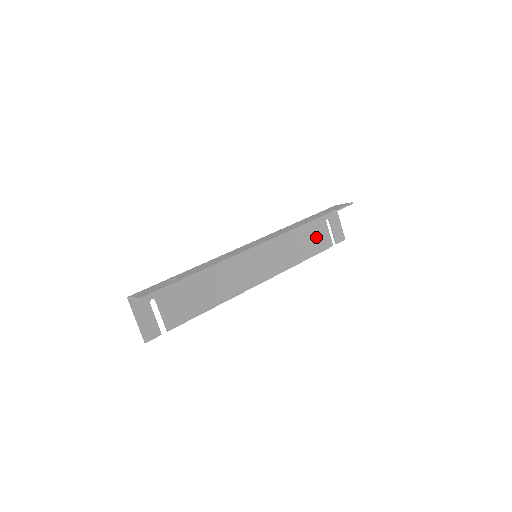
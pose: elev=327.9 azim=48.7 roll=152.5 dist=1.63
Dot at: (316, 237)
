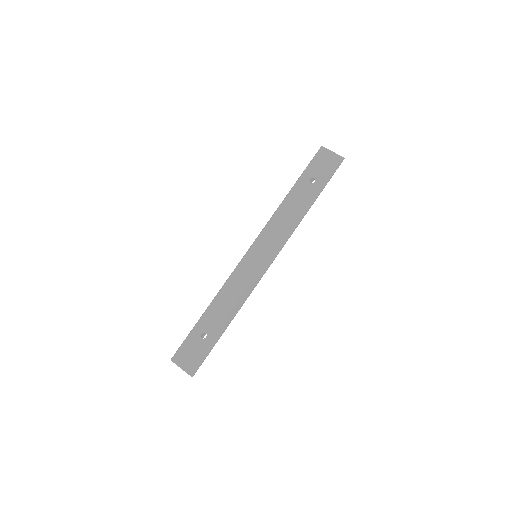
Dot at: occluded
